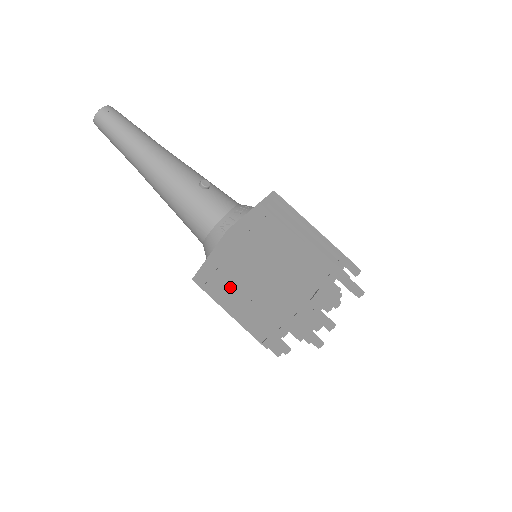
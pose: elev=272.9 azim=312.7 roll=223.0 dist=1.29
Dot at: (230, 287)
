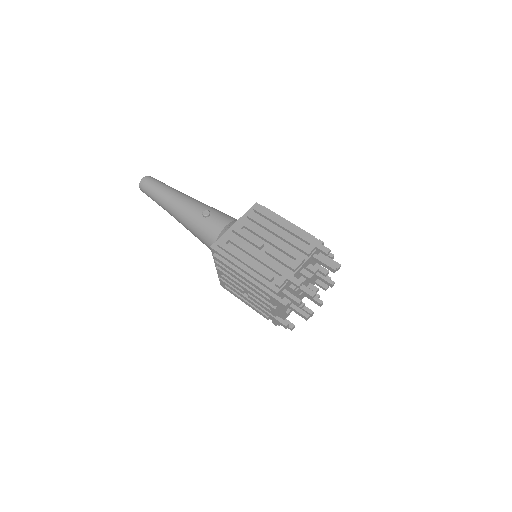
Dot at: (233, 285)
